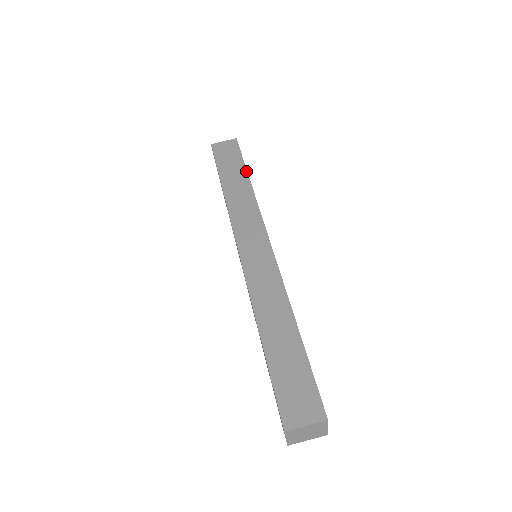
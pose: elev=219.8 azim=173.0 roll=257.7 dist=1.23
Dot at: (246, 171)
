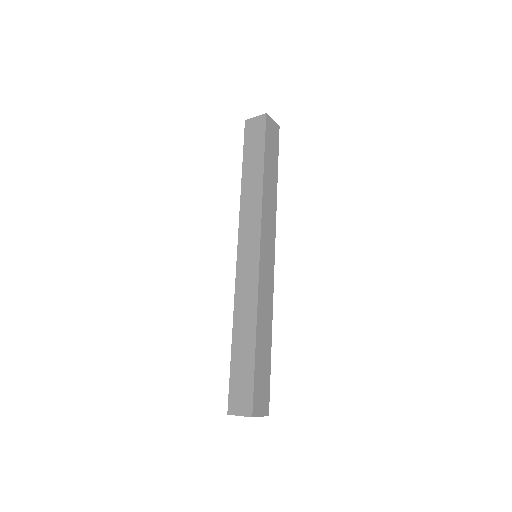
Dot at: (263, 162)
